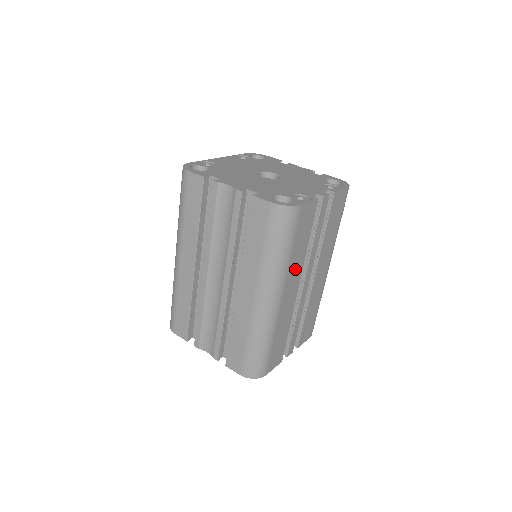
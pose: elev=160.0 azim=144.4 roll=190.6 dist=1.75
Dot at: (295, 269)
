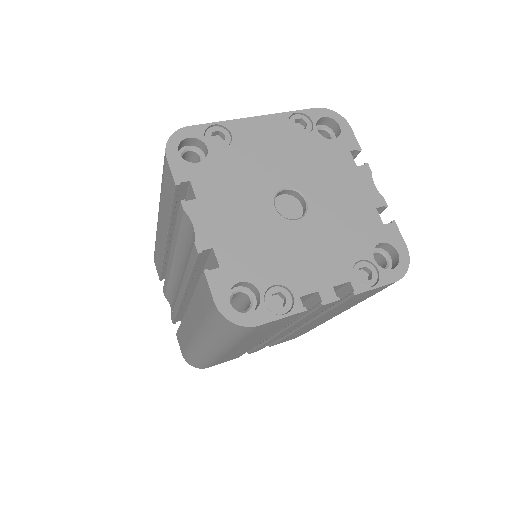
Dot at: (253, 340)
